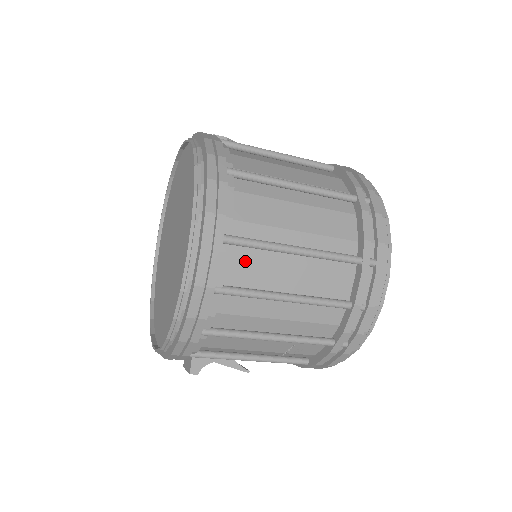
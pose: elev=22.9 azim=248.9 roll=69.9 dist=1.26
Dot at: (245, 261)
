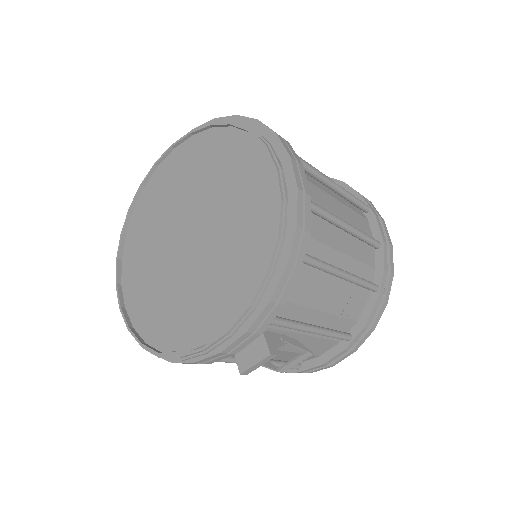
Dot at: (311, 187)
